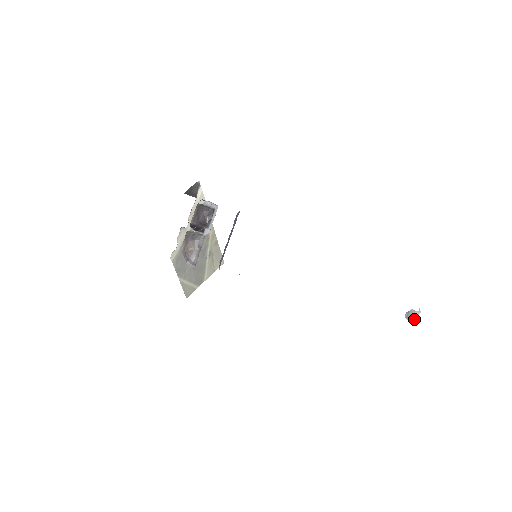
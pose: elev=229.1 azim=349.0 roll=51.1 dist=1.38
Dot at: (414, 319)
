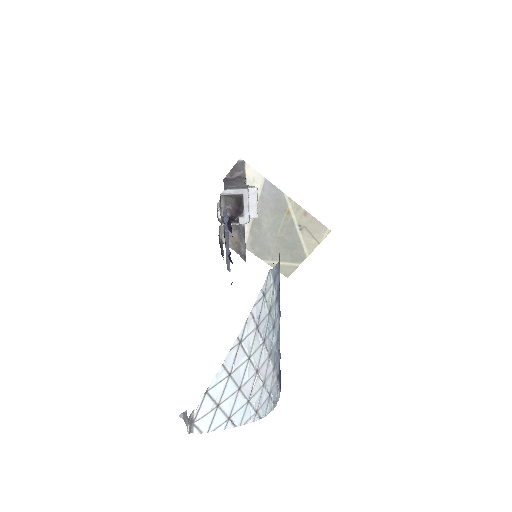
Dot at: (187, 426)
